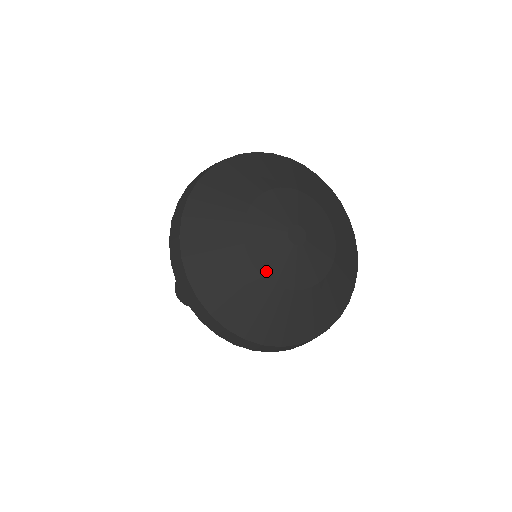
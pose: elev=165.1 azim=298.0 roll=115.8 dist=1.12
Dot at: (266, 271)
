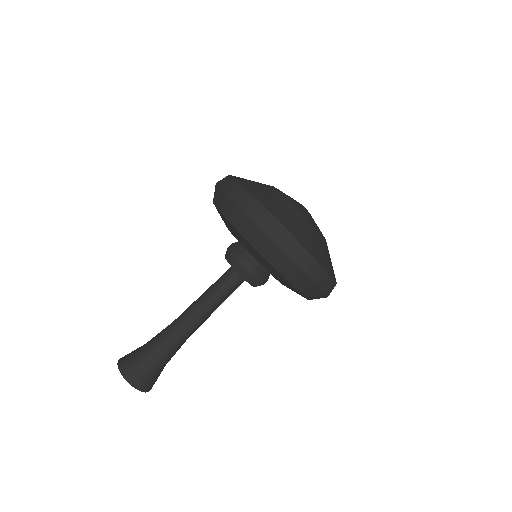
Dot at: (316, 226)
